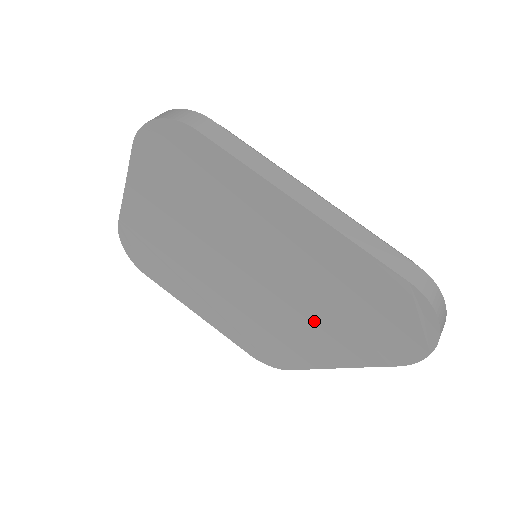
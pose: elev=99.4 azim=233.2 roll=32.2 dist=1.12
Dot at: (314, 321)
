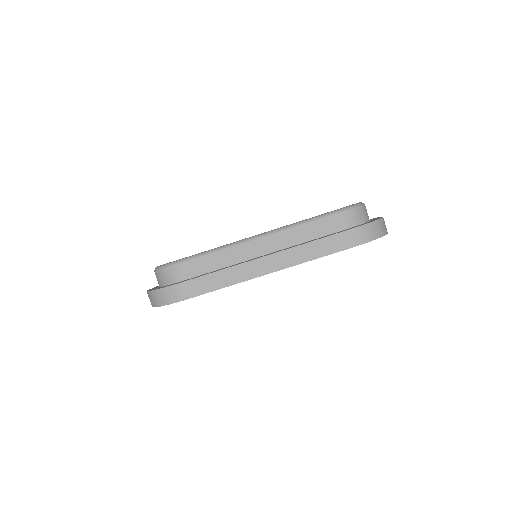
Dot at: occluded
